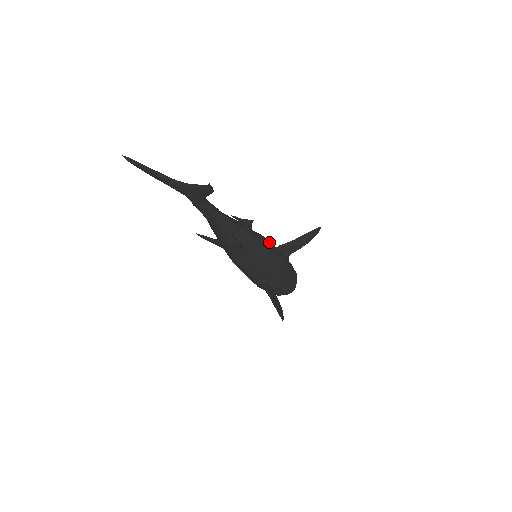
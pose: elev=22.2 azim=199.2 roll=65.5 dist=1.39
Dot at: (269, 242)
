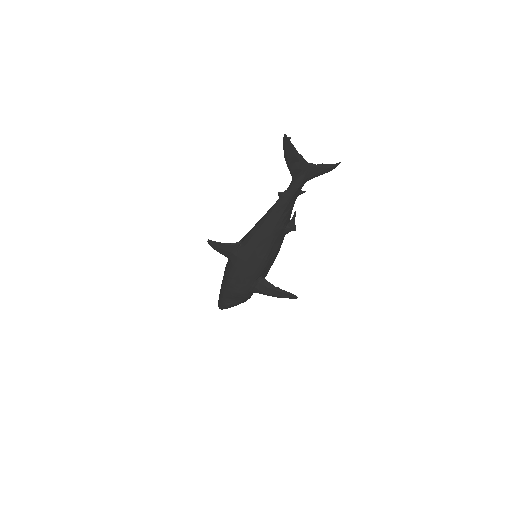
Dot at: occluded
